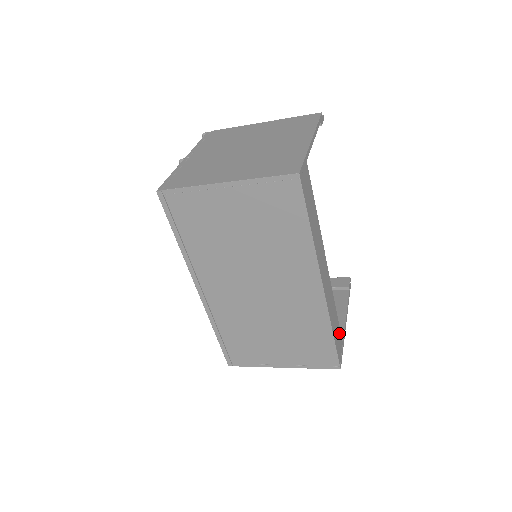
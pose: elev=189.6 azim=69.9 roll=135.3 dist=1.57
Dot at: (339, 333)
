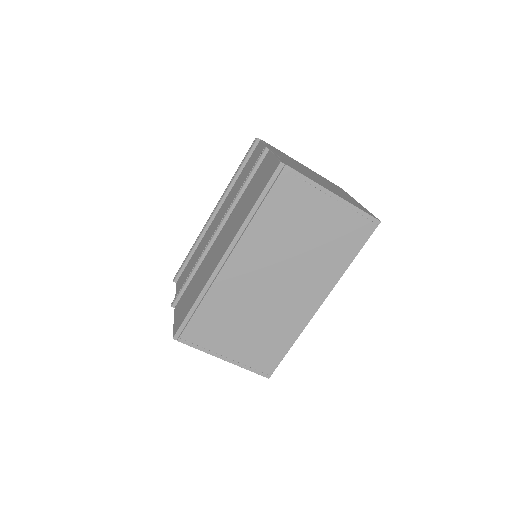
Dot at: occluded
